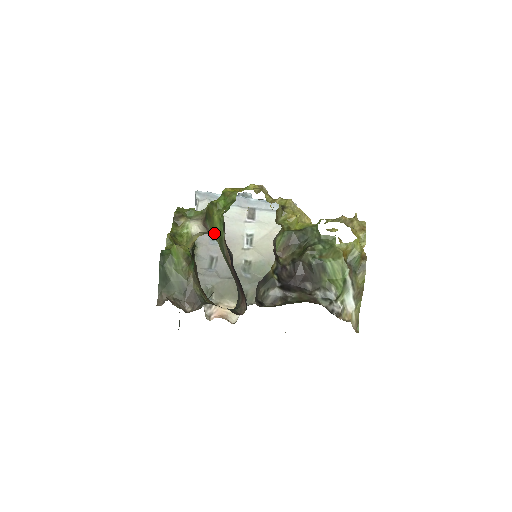
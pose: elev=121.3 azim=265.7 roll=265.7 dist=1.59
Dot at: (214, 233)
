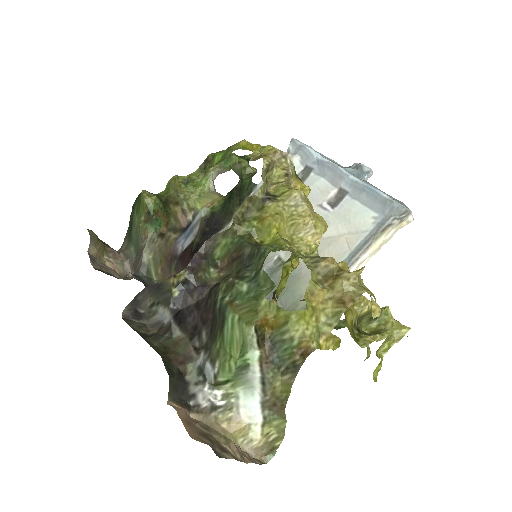
Dot at: occluded
